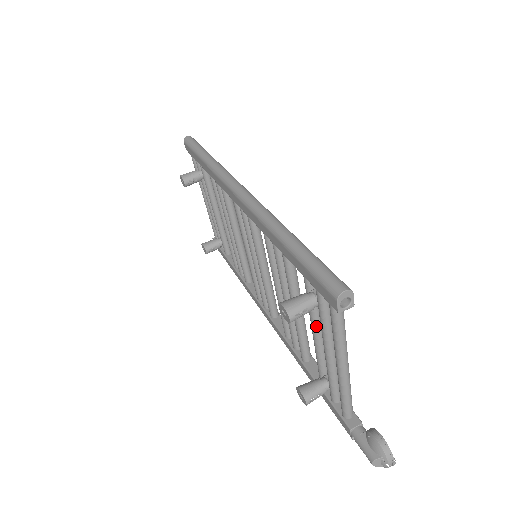
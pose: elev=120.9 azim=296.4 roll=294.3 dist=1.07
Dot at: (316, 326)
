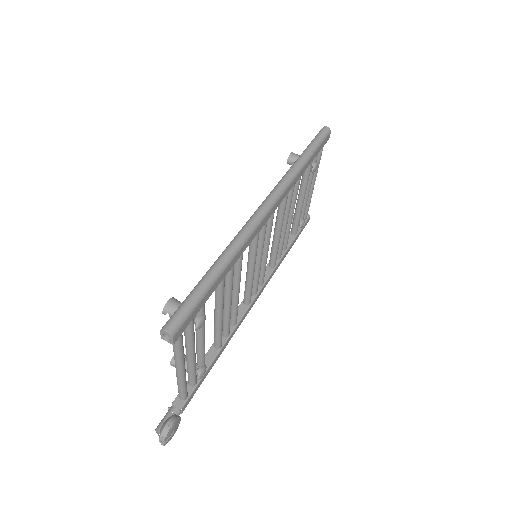
Dot at: (196, 333)
